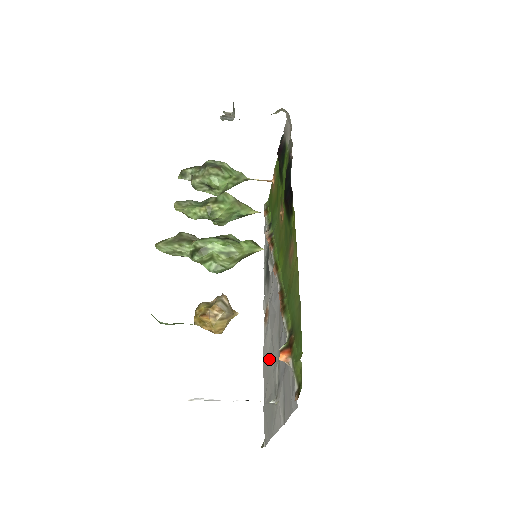
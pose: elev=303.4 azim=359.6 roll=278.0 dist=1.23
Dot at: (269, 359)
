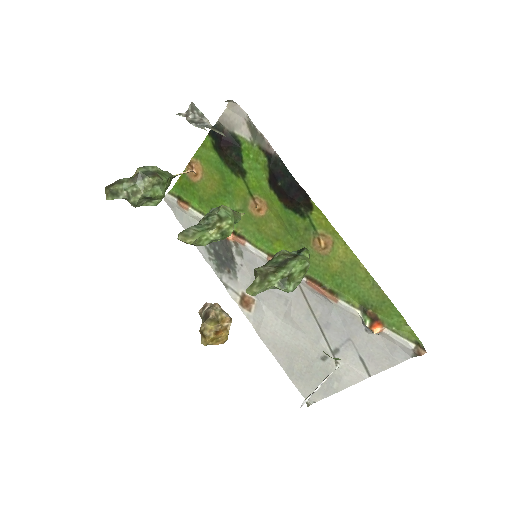
Dot at: (288, 338)
